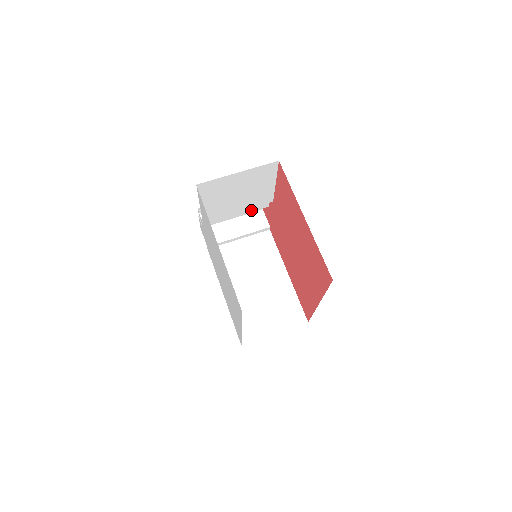
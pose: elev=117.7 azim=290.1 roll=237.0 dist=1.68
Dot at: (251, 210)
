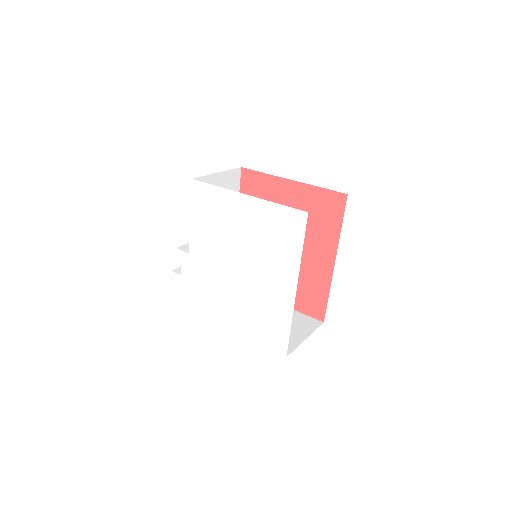
Dot at: occluded
